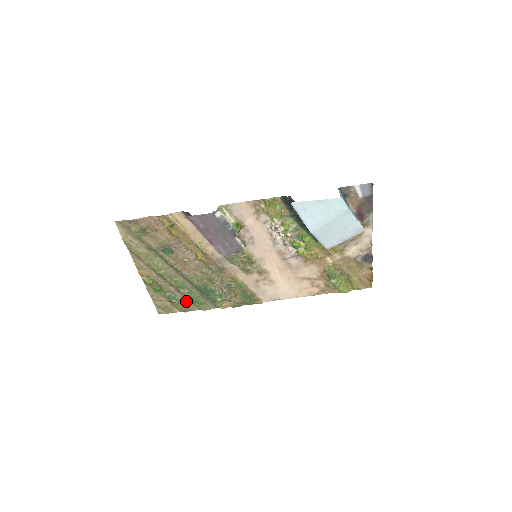
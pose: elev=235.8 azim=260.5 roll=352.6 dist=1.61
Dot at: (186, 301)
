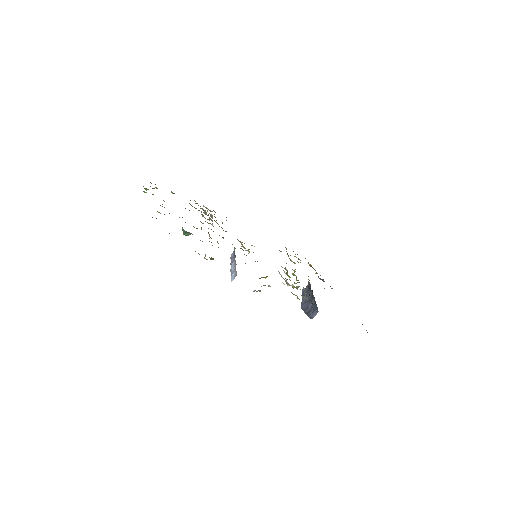
Dot at: occluded
